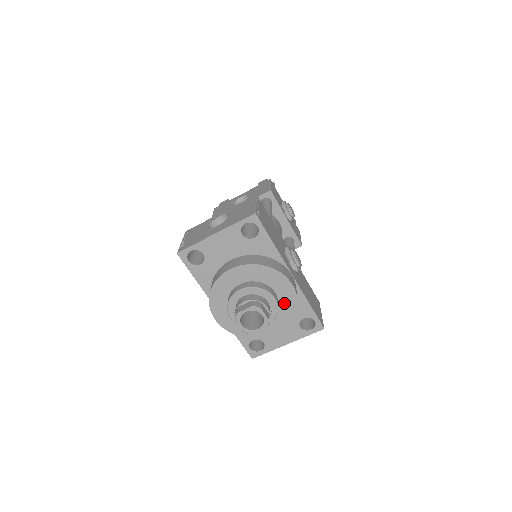
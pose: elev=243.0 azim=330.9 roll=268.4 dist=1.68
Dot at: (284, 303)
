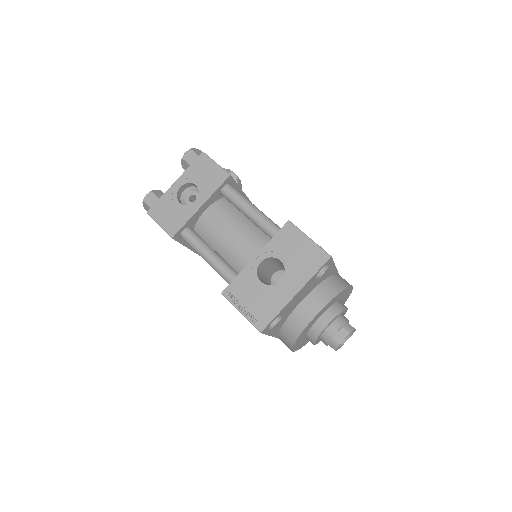
Dot at: (342, 302)
